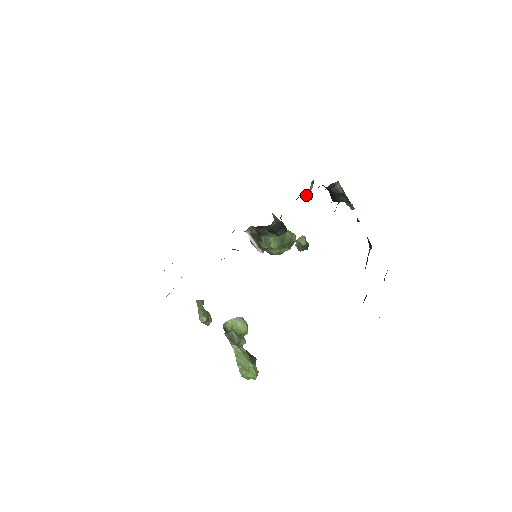
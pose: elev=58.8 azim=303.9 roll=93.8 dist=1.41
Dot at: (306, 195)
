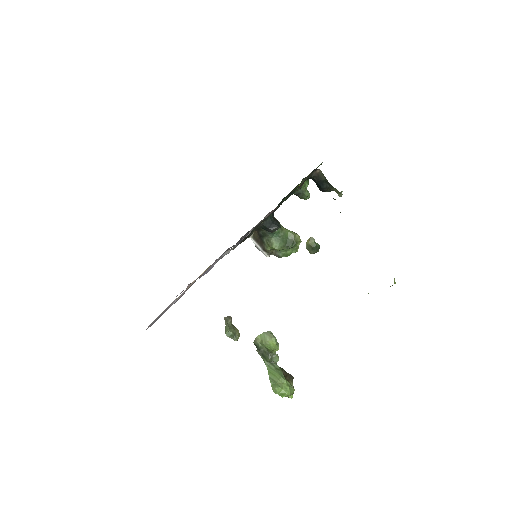
Dot at: (300, 193)
